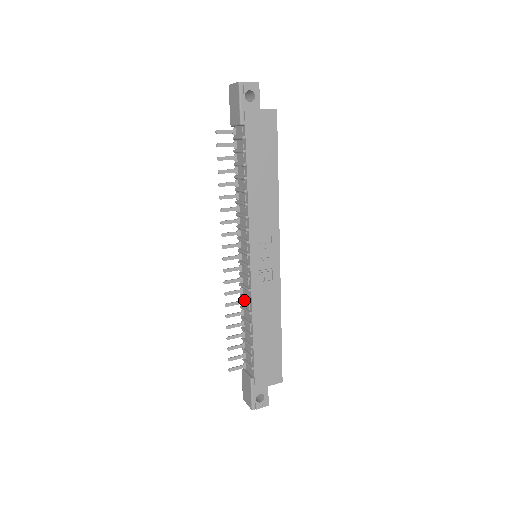
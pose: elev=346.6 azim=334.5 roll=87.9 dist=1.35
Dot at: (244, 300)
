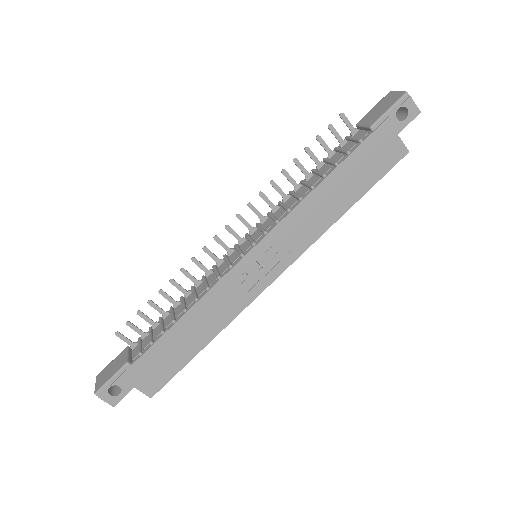
Dot at: (202, 283)
